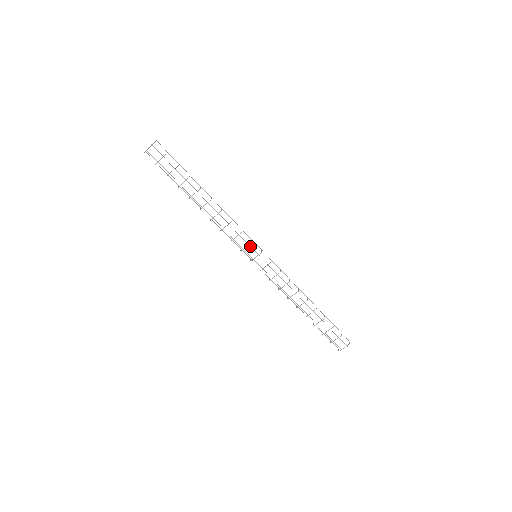
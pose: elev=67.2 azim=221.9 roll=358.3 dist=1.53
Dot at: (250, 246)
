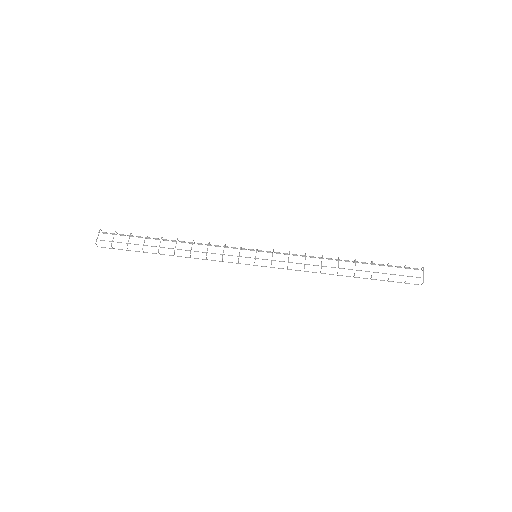
Dot at: (242, 249)
